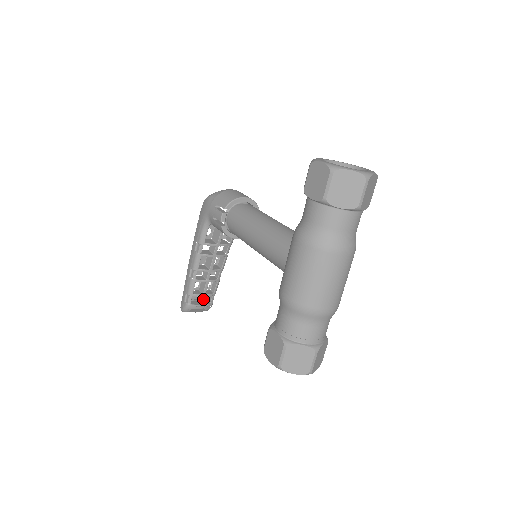
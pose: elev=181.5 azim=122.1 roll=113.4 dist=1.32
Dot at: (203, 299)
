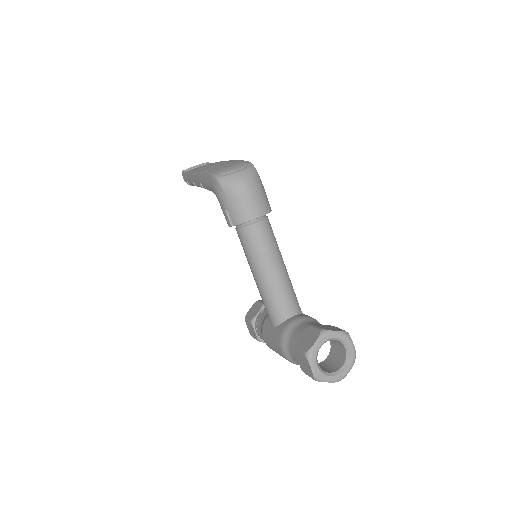
Dot at: occluded
